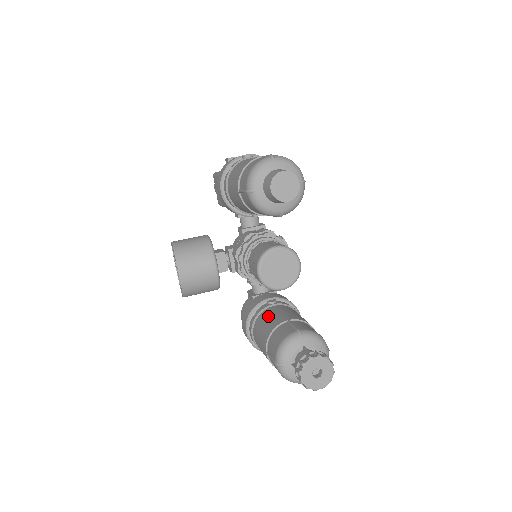
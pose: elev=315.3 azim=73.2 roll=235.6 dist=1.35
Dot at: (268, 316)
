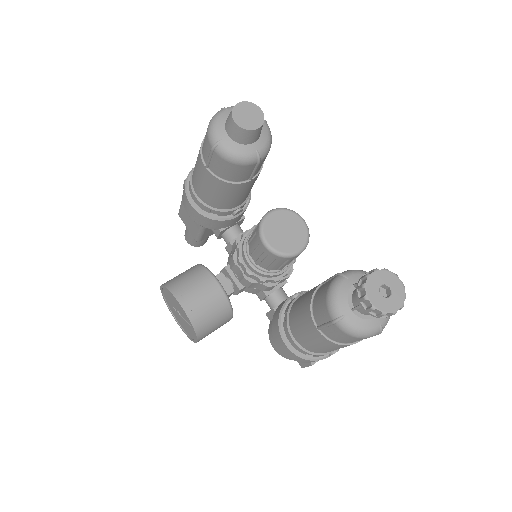
Dot at: (299, 301)
